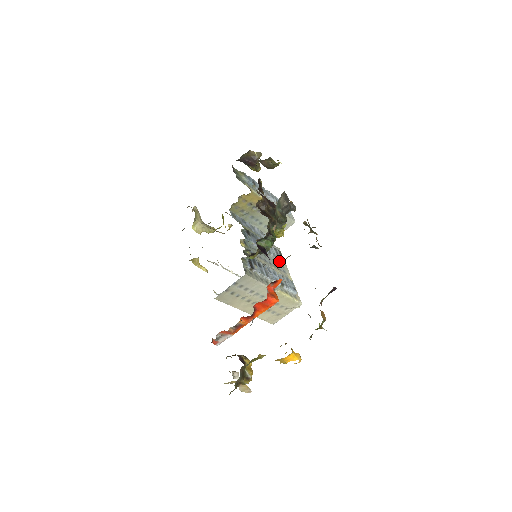
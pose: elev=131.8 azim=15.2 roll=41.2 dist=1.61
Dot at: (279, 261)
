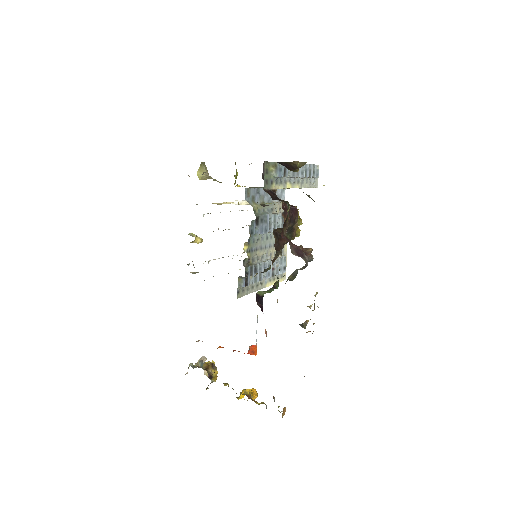
Dot at: occluded
